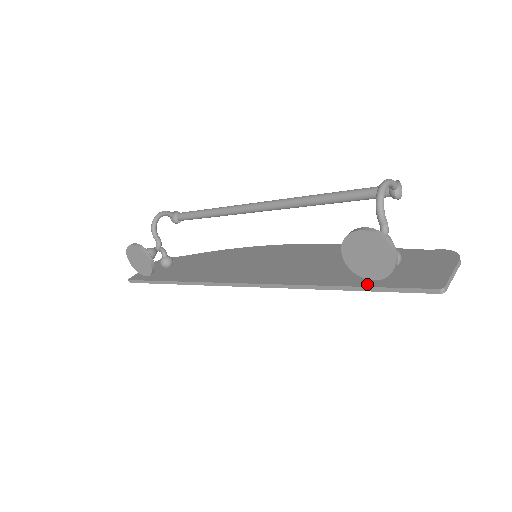
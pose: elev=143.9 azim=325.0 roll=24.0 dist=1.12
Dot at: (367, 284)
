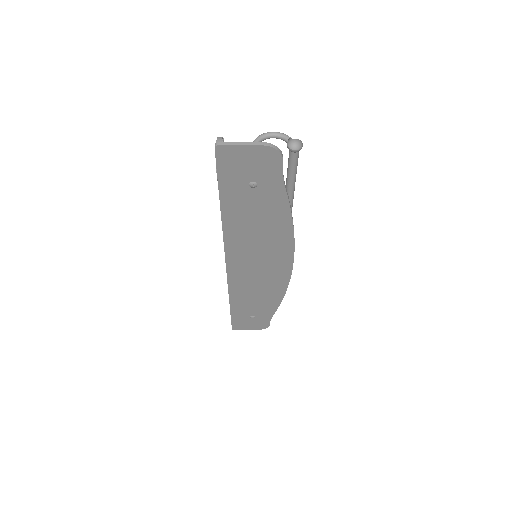
Dot at: (223, 188)
